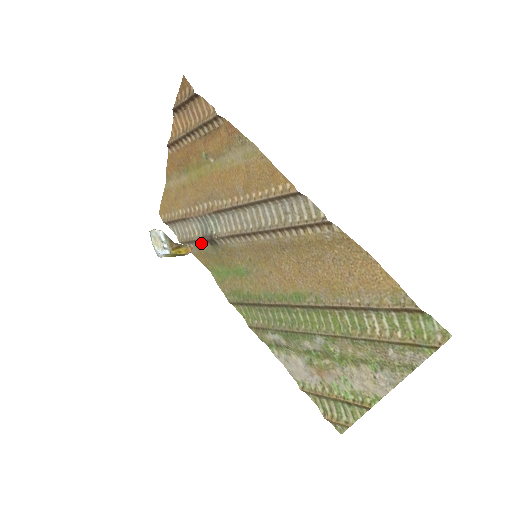
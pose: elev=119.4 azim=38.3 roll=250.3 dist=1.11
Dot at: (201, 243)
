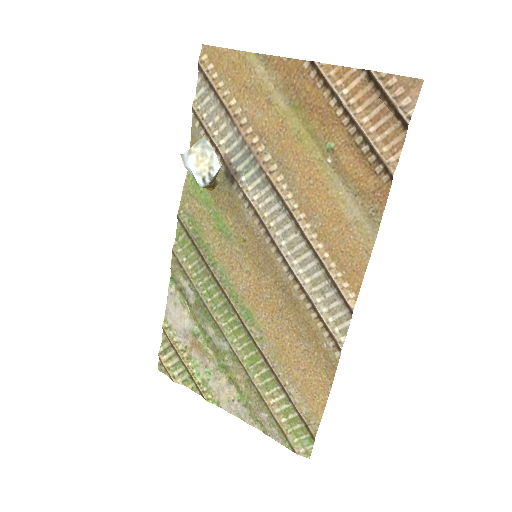
Dot at: (216, 153)
